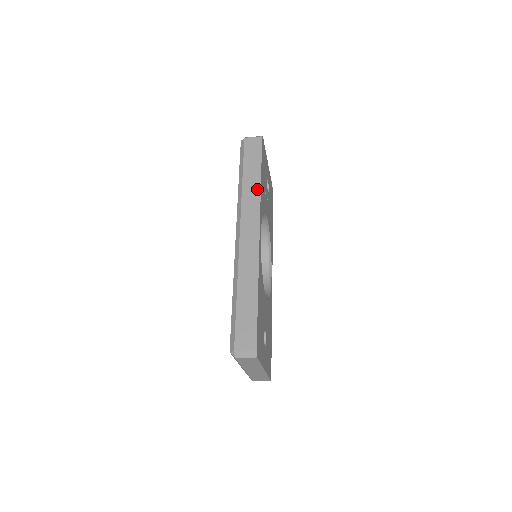
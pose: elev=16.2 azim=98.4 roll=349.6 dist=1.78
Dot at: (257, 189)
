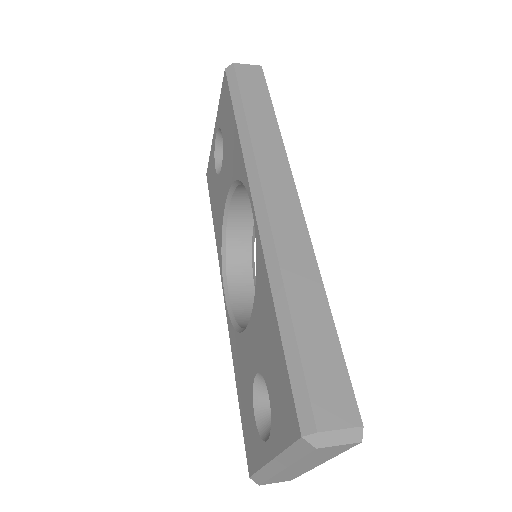
Dot at: (275, 135)
